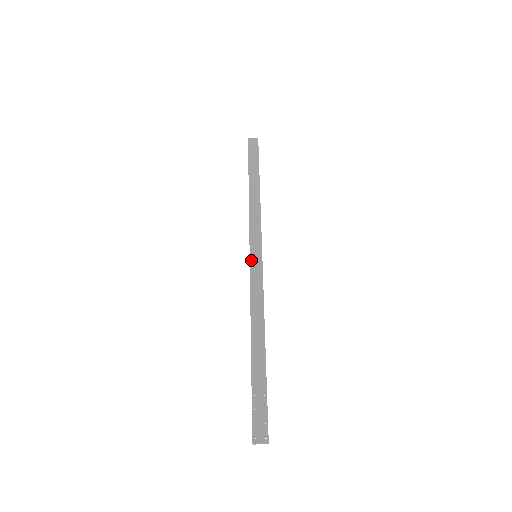
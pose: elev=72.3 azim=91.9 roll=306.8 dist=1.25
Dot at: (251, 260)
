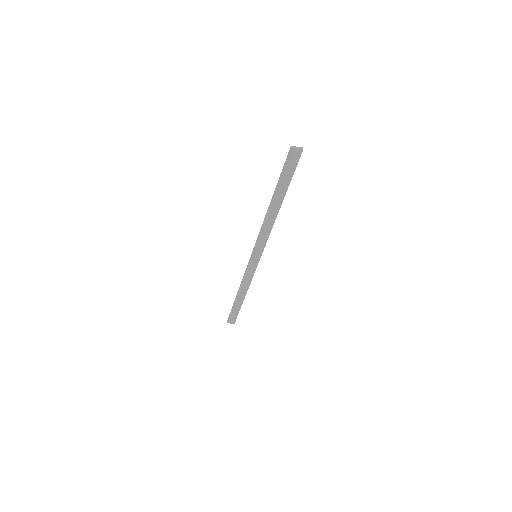
Dot at: (251, 260)
